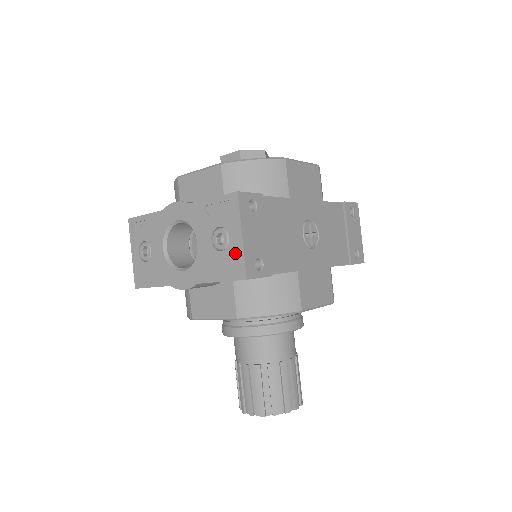
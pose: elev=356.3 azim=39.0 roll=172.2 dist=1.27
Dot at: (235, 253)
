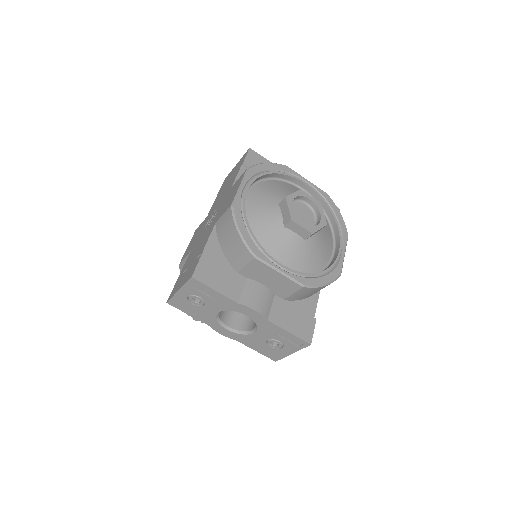
Dot at: (279, 353)
